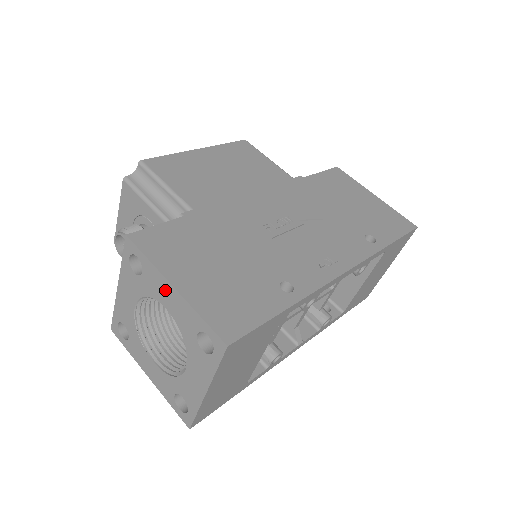
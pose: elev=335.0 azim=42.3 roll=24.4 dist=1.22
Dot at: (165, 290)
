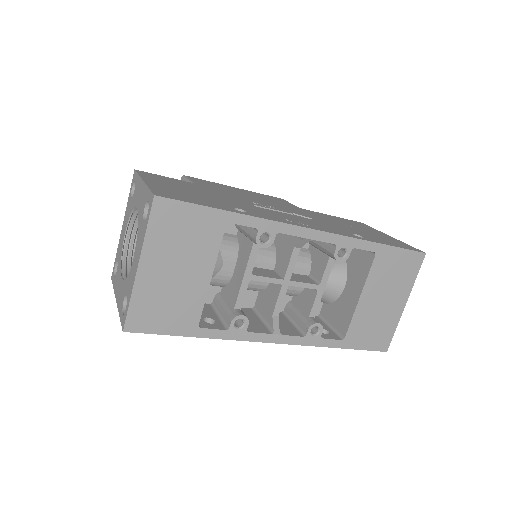
Dot at: (139, 190)
